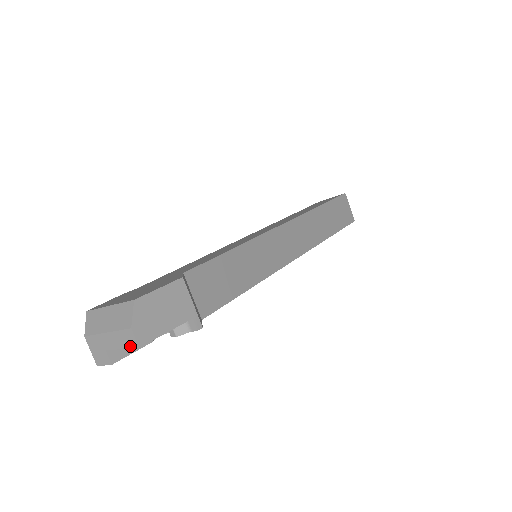
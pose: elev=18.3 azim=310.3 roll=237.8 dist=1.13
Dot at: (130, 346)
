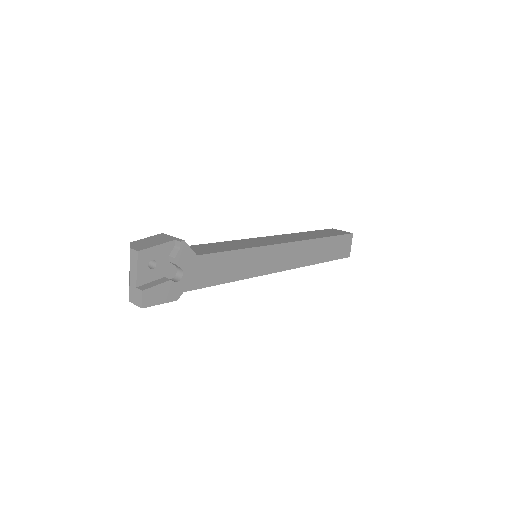
Dot at: (136, 259)
